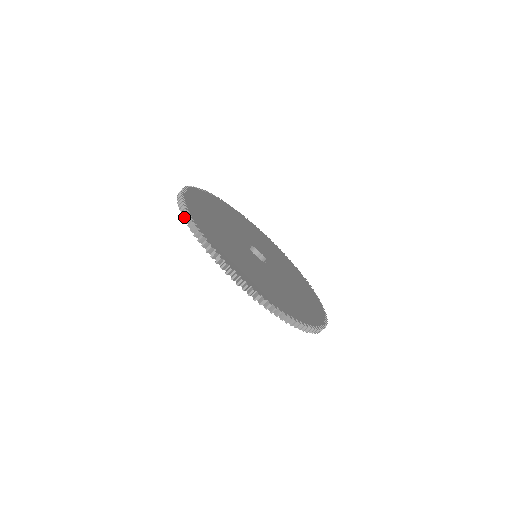
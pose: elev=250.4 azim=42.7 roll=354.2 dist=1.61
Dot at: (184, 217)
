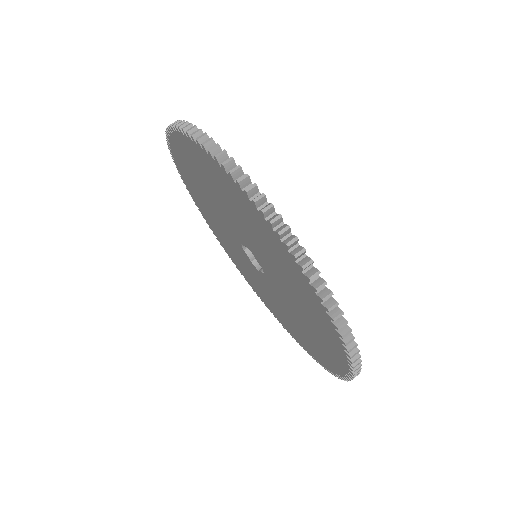
Dot at: (211, 151)
